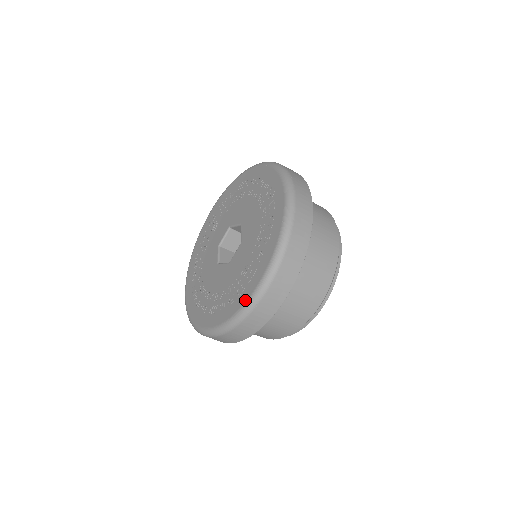
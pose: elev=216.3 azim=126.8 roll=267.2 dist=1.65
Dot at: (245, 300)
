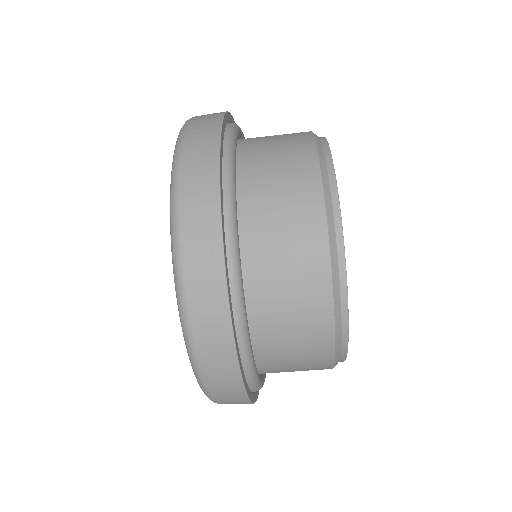
Dot at: occluded
